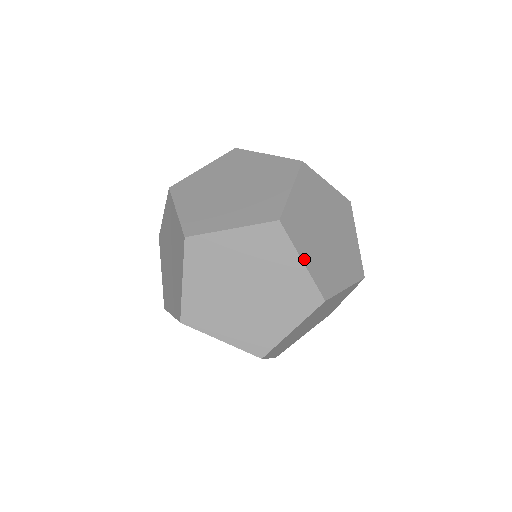
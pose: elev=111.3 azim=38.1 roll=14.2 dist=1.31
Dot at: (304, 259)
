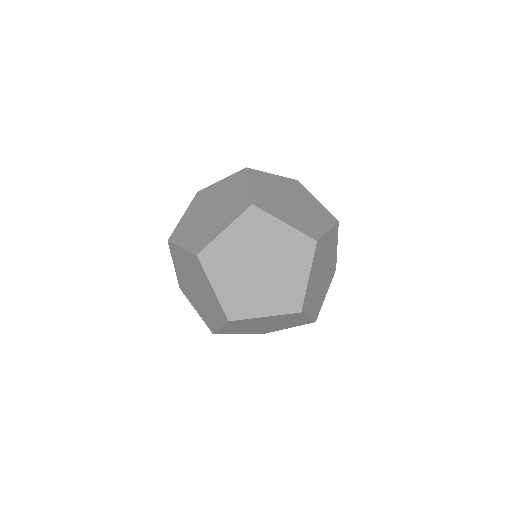
Dot at: (285, 221)
